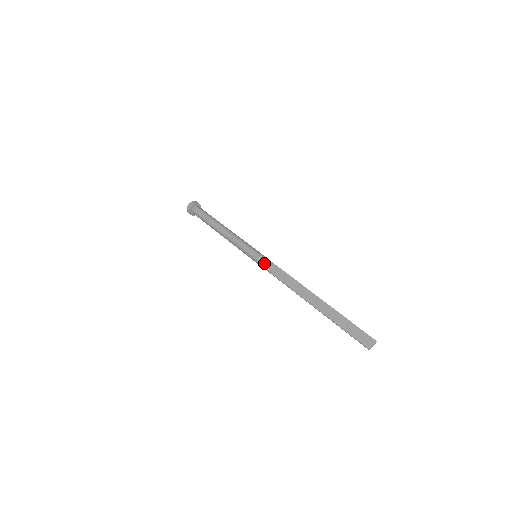
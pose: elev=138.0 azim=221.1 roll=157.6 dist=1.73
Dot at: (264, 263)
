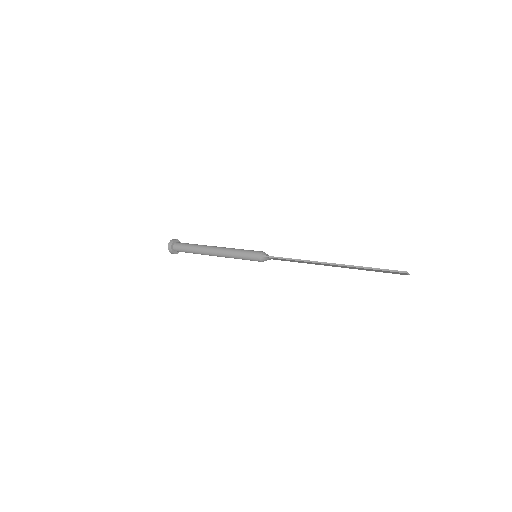
Dot at: (268, 255)
